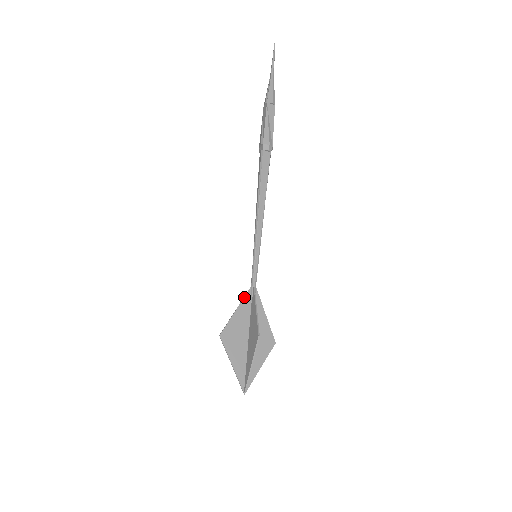
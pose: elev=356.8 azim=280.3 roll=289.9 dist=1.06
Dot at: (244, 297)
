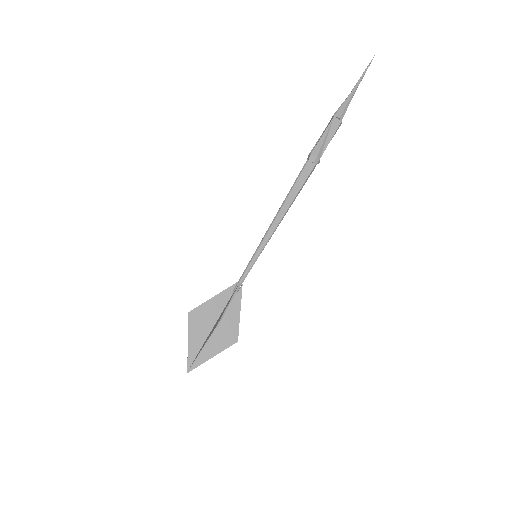
Dot at: (227, 288)
